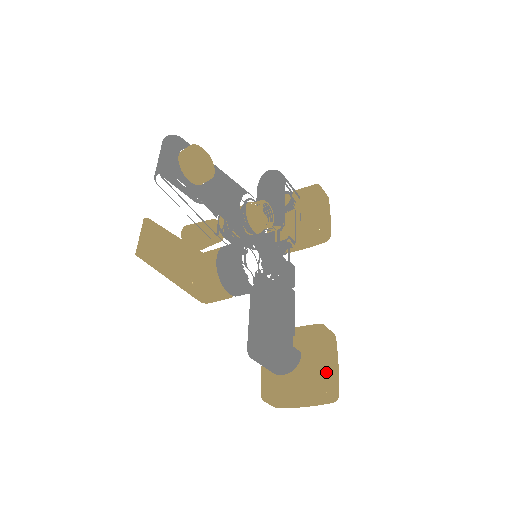
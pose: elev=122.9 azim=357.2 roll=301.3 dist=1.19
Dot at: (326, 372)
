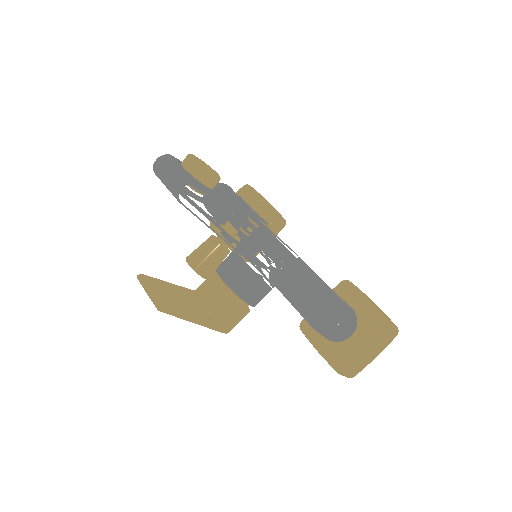
Dot at: (379, 311)
